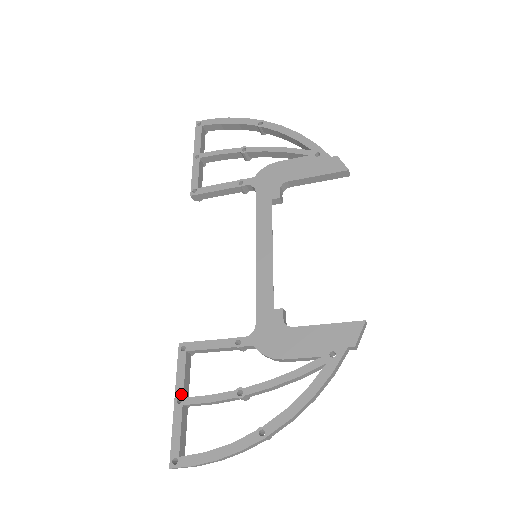
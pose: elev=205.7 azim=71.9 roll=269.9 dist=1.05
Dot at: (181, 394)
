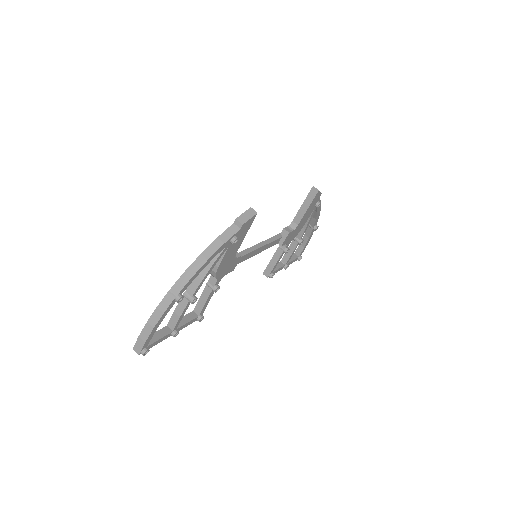
Dot at: occluded
